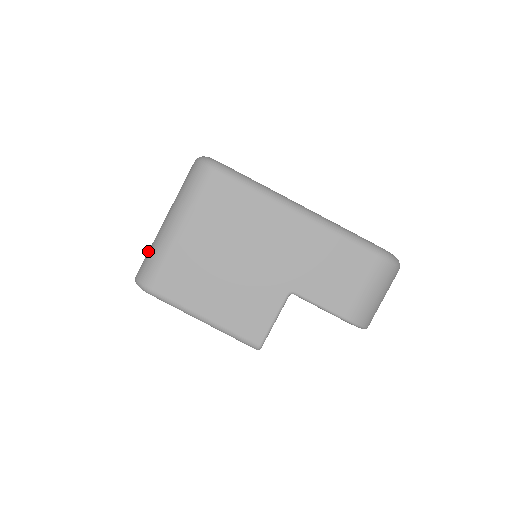
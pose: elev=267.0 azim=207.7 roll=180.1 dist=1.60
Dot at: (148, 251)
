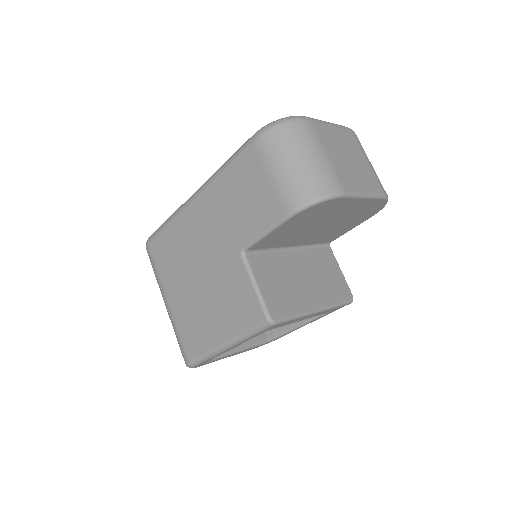
Dot at: occluded
